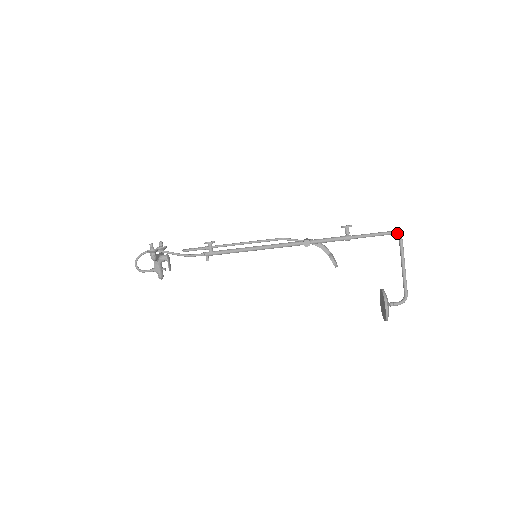
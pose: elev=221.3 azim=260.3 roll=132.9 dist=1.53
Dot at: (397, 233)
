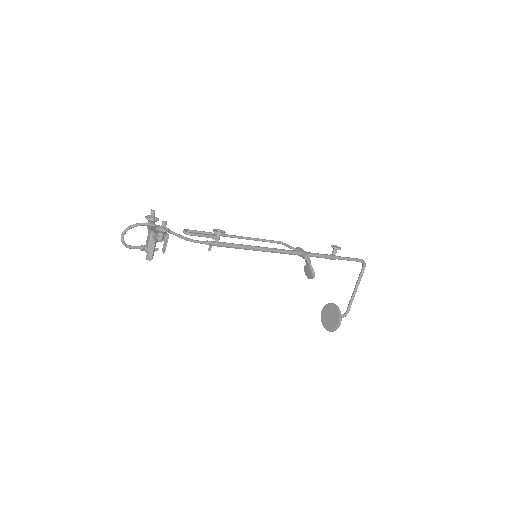
Dot at: occluded
